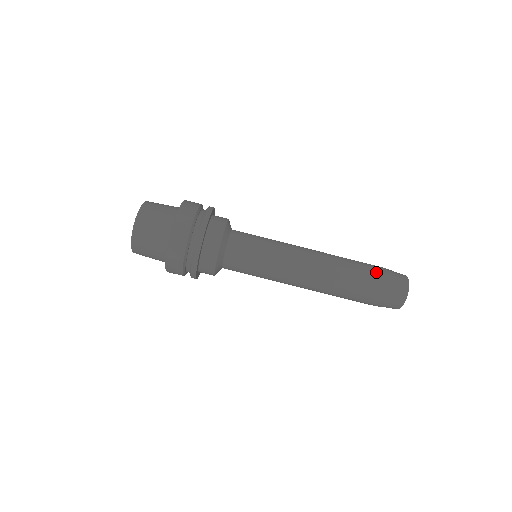
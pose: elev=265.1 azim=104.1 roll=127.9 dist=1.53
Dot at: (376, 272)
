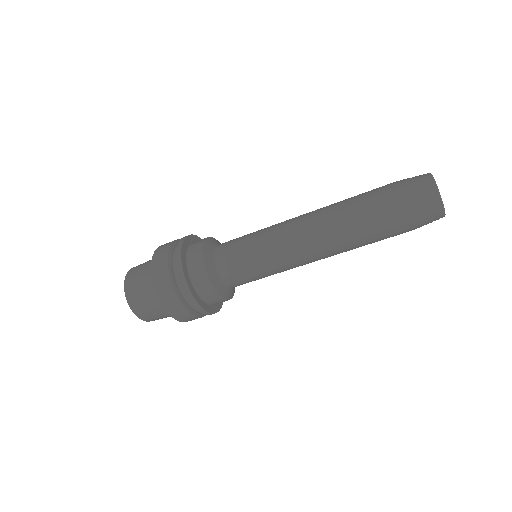
Dot at: (384, 190)
